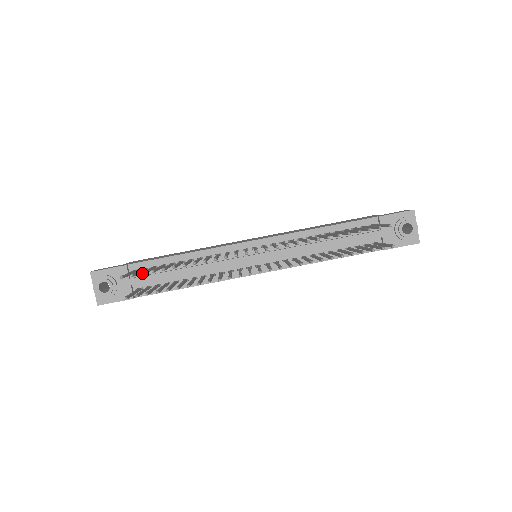
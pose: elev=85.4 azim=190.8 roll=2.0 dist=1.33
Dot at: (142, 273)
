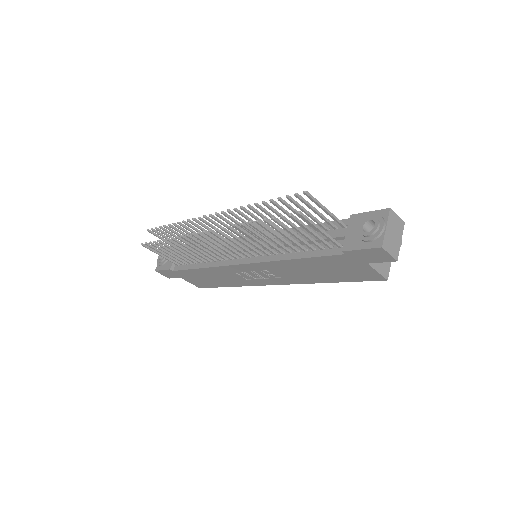
Dot at: (155, 227)
